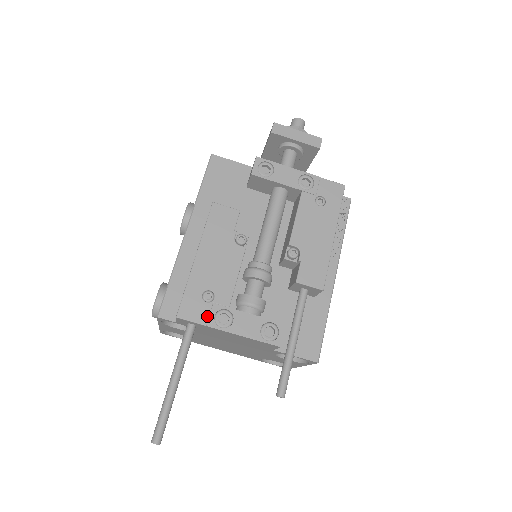
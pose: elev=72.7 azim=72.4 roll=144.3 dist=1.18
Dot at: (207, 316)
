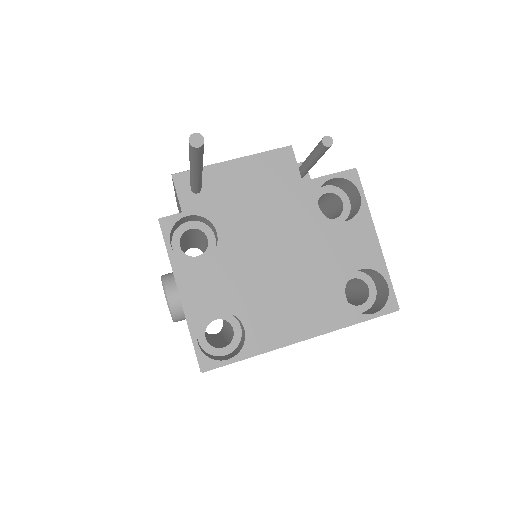
Dot at: occluded
